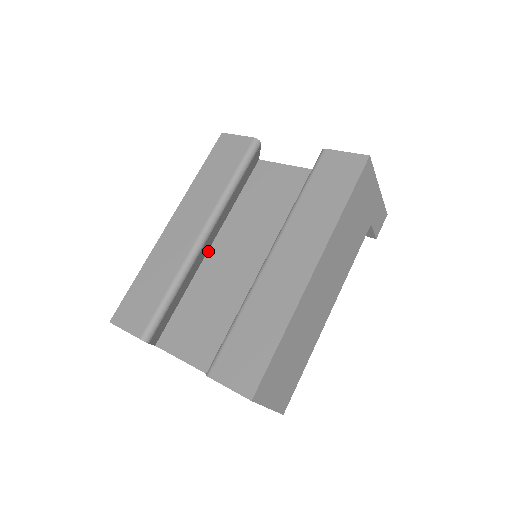
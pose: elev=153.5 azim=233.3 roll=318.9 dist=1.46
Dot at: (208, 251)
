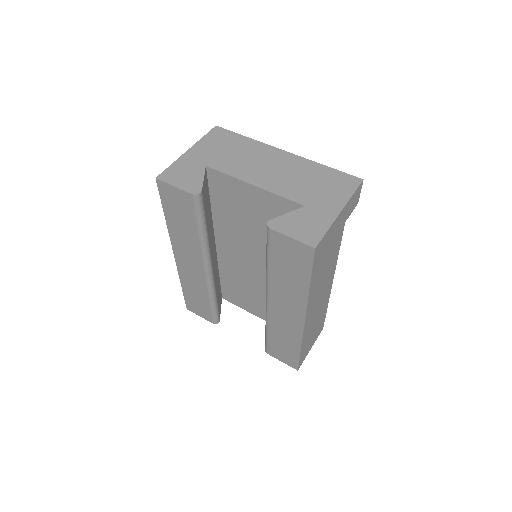
Dot at: (216, 246)
